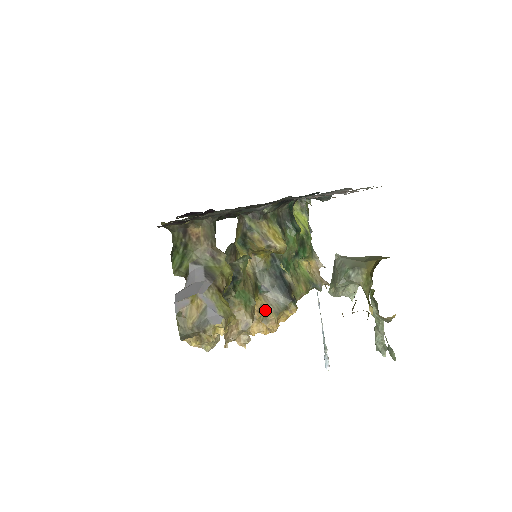
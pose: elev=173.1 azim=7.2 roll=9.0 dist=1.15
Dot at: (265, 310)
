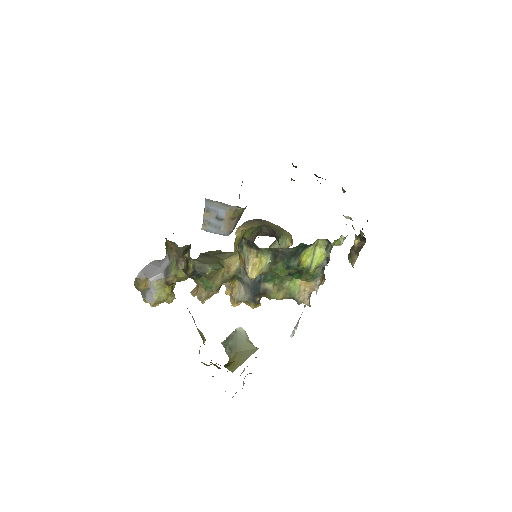
Dot at: (233, 292)
